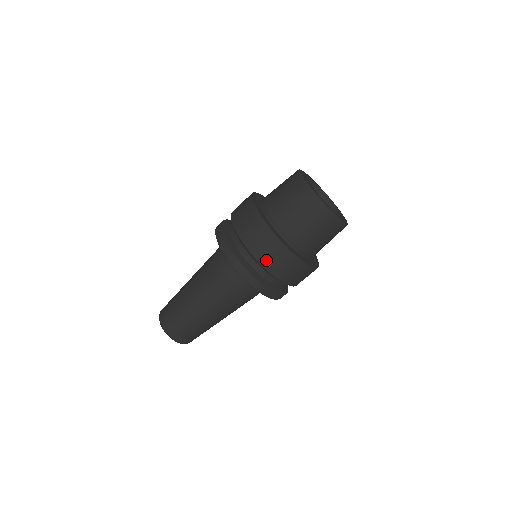
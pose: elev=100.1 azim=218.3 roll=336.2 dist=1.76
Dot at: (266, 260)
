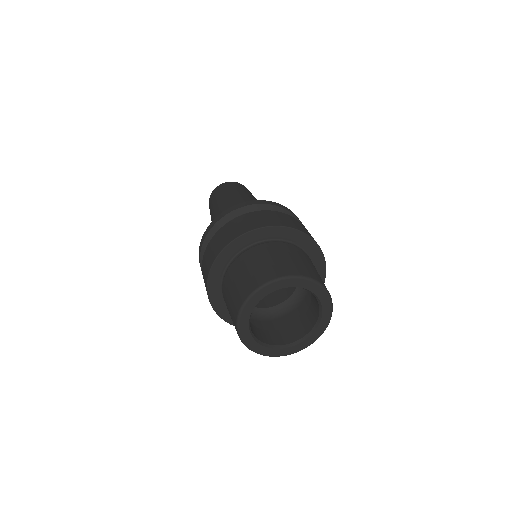
Dot at: occluded
